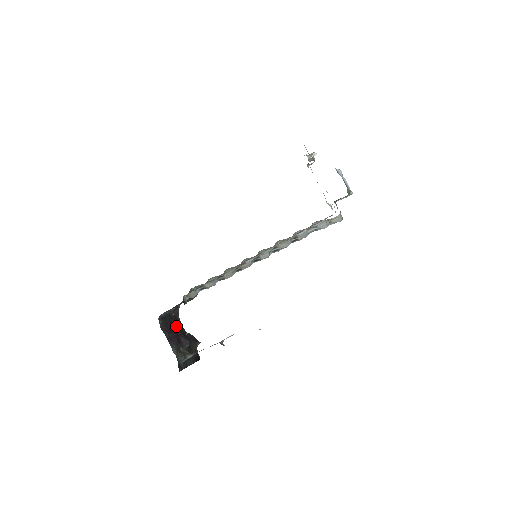
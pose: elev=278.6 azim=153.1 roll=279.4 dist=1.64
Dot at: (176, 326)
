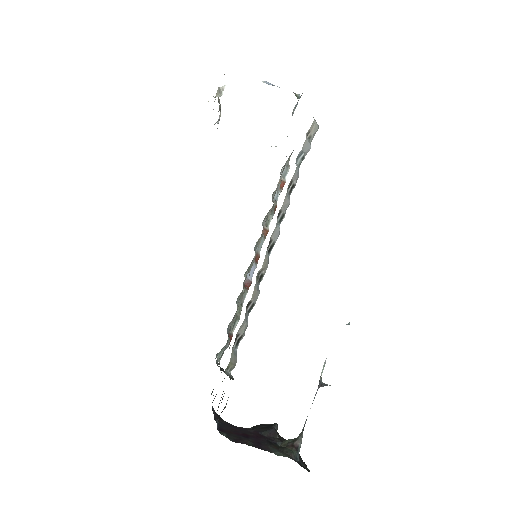
Dot at: occluded
